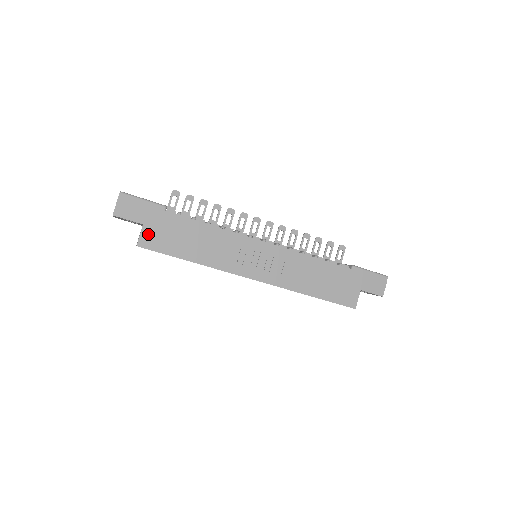
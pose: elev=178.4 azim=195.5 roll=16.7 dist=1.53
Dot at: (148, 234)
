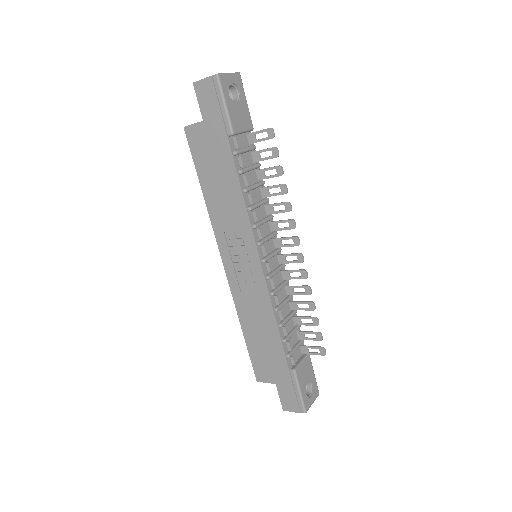
Dot at: (199, 132)
